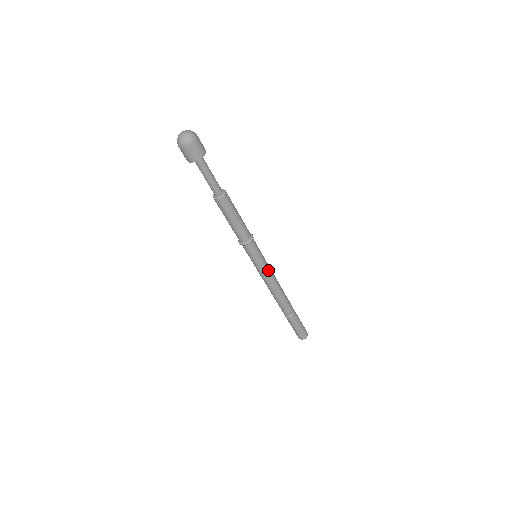
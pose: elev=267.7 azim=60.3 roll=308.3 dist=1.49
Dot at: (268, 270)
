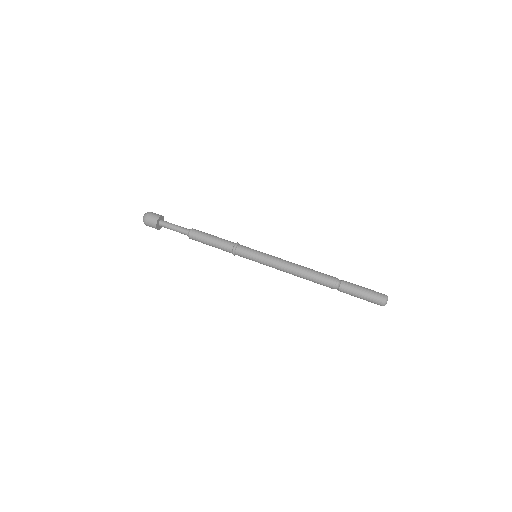
Dot at: (273, 259)
